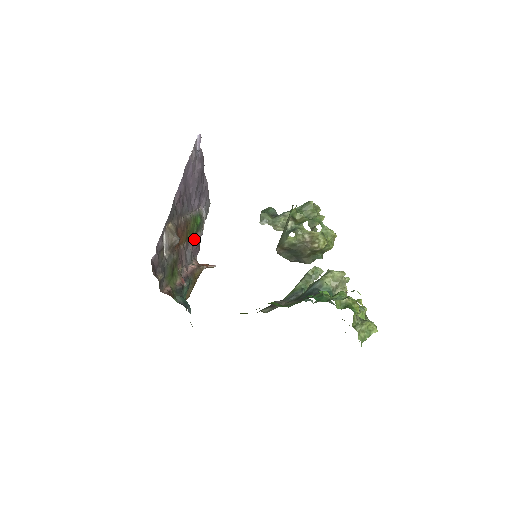
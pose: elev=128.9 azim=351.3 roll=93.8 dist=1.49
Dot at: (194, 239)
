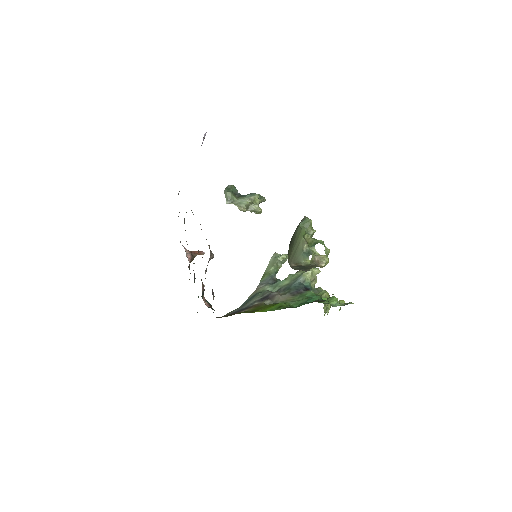
Dot at: occluded
